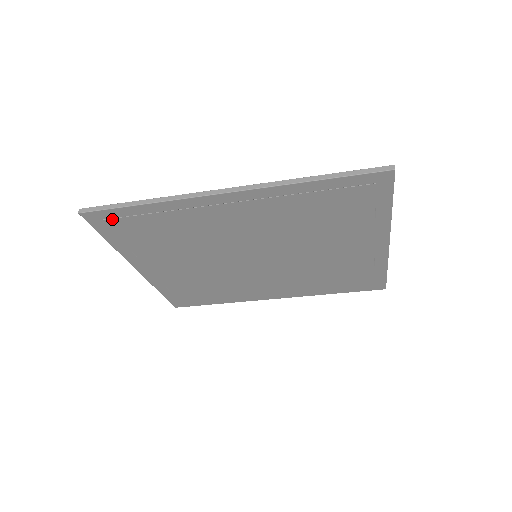
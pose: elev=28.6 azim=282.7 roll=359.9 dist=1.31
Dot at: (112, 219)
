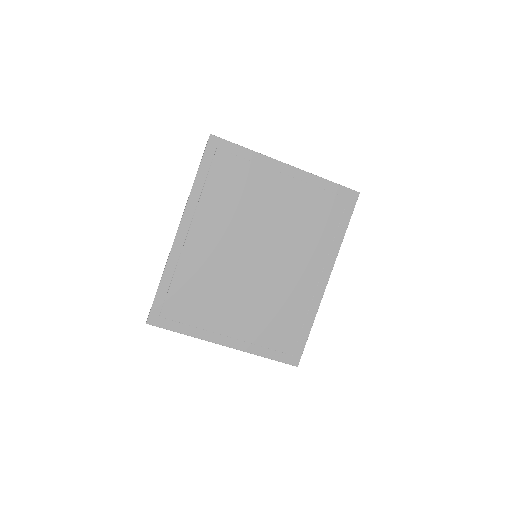
Dot at: (162, 310)
